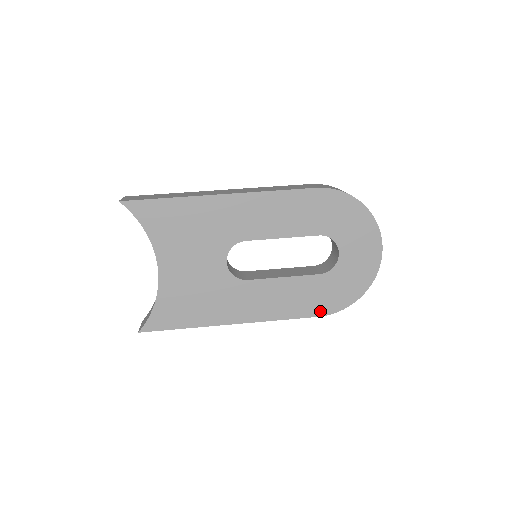
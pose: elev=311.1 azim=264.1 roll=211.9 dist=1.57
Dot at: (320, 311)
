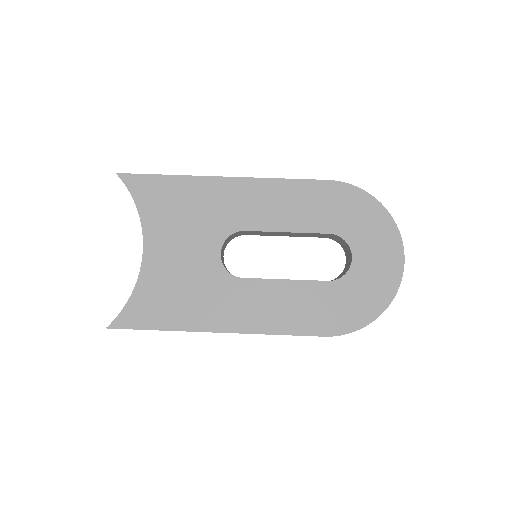
Dot at: (327, 329)
